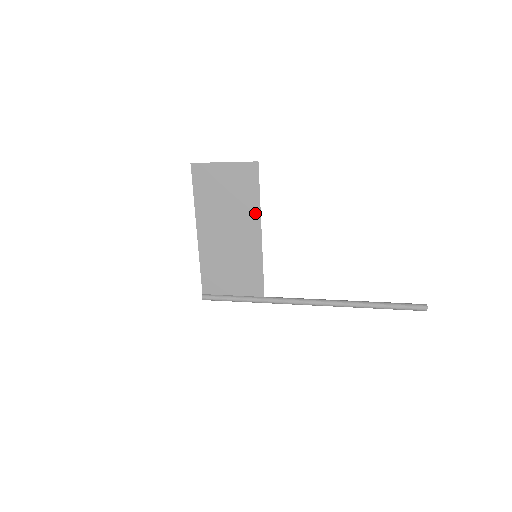
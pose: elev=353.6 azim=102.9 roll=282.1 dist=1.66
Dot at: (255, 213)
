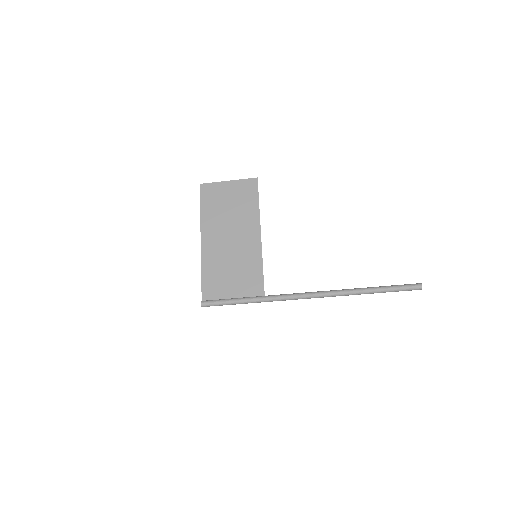
Dot at: (255, 218)
